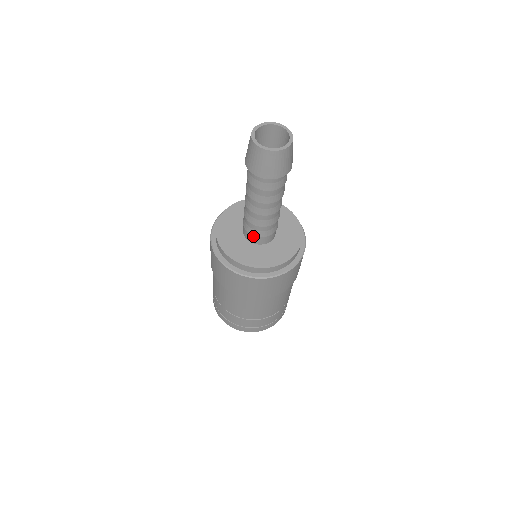
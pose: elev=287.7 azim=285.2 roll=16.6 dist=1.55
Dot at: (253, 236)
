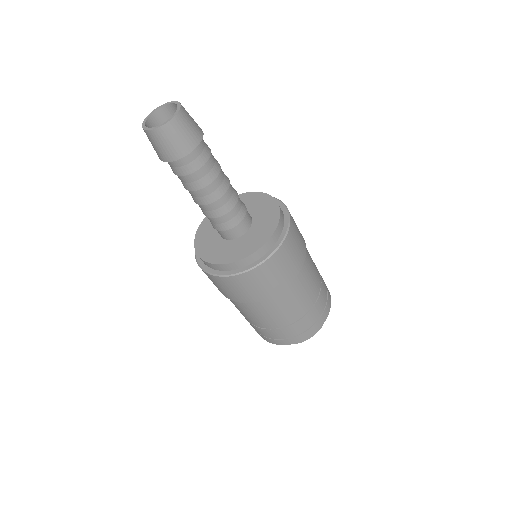
Dot at: (236, 228)
